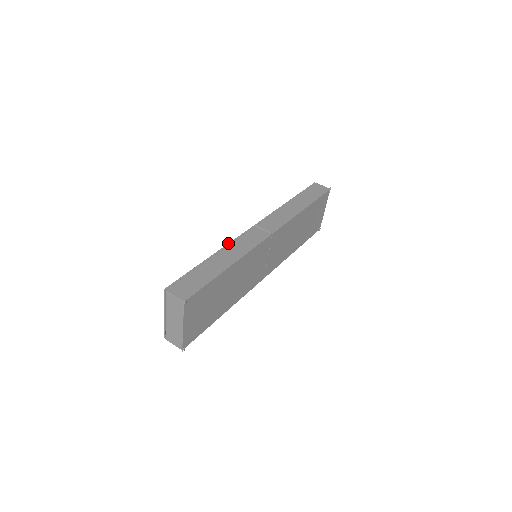
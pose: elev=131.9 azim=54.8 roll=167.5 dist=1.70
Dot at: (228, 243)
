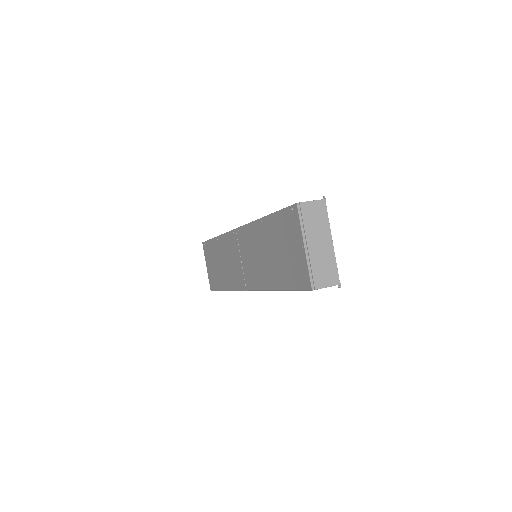
Dot at: occluded
